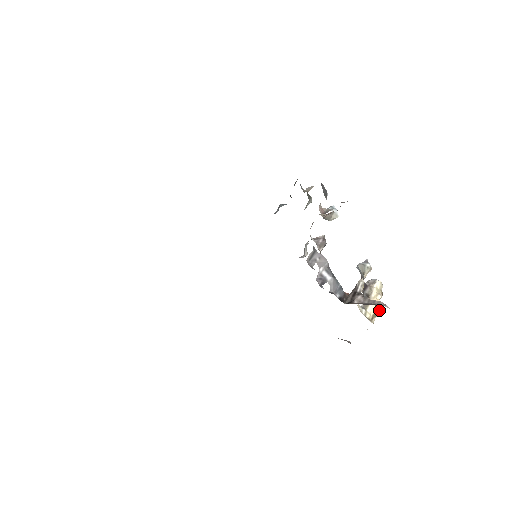
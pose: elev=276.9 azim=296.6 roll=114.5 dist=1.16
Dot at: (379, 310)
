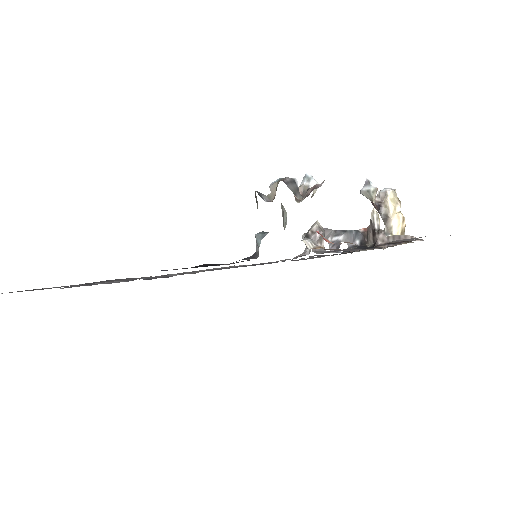
Dot at: (405, 224)
